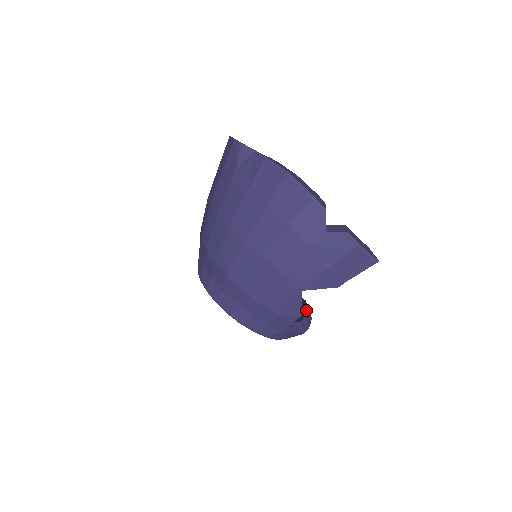
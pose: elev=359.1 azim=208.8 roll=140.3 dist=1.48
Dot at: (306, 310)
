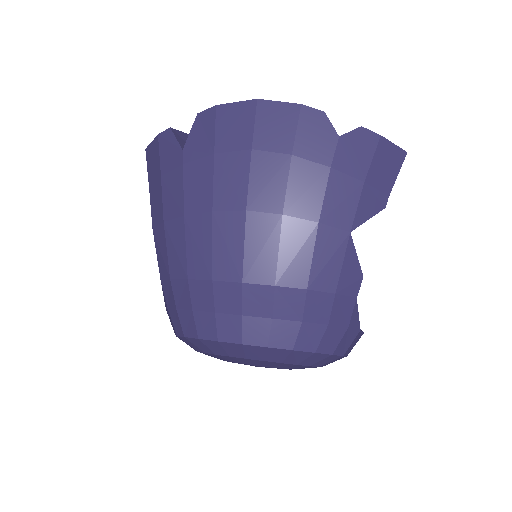
Dot at: occluded
